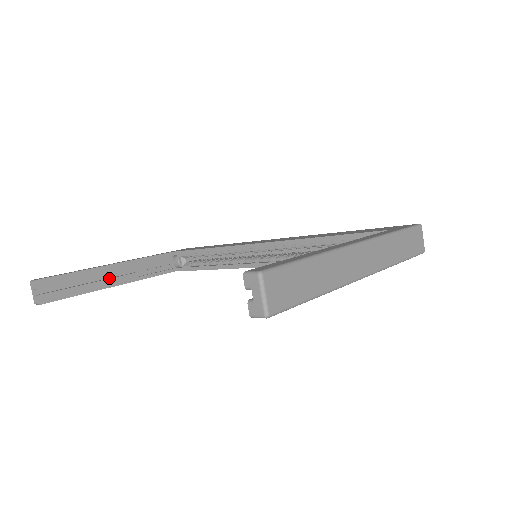
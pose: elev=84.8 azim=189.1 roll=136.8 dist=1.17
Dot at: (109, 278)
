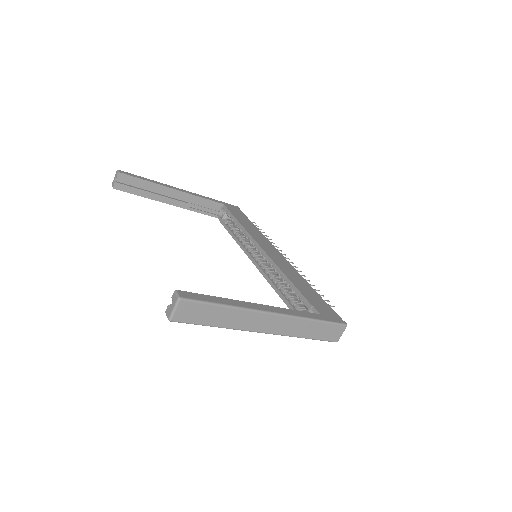
Dot at: (168, 197)
